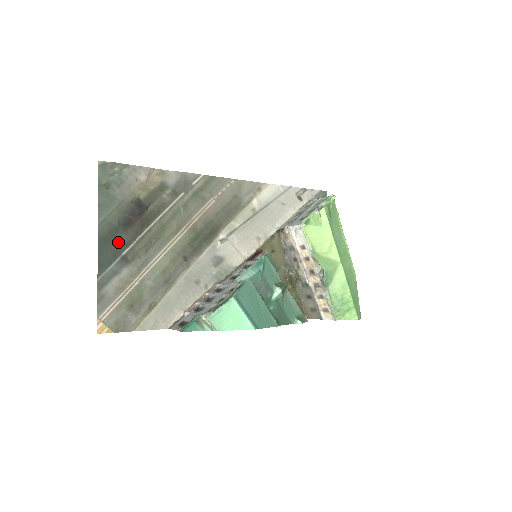
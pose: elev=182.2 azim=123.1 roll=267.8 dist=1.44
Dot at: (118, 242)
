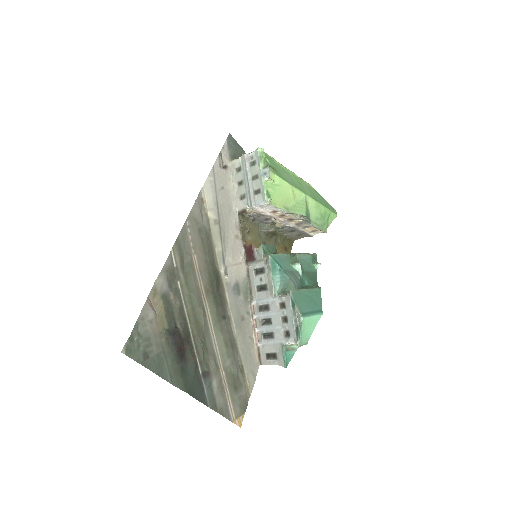
Dot at: (191, 373)
